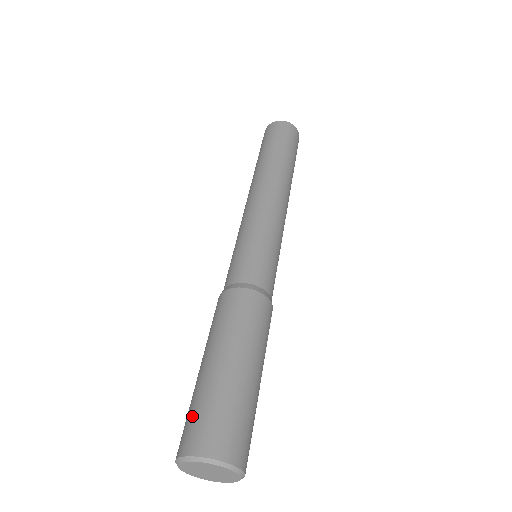
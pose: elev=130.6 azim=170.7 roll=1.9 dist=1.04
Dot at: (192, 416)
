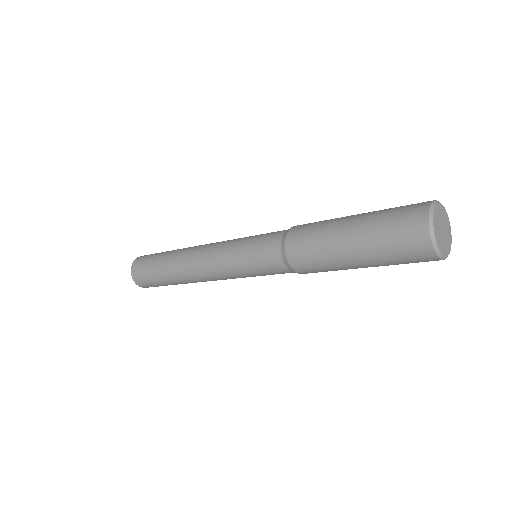
Dot at: occluded
